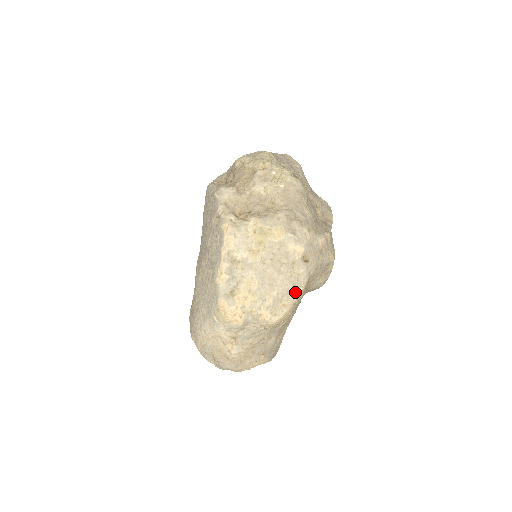
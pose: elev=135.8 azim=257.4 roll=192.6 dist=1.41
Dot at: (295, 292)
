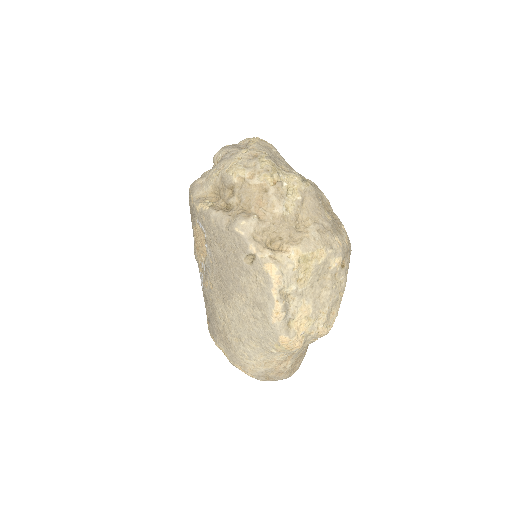
Dot at: (340, 298)
